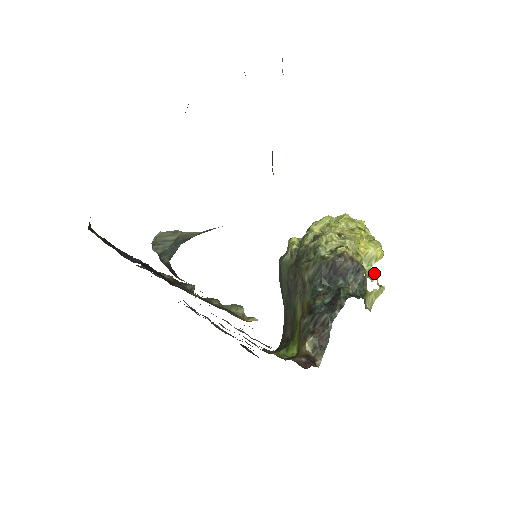
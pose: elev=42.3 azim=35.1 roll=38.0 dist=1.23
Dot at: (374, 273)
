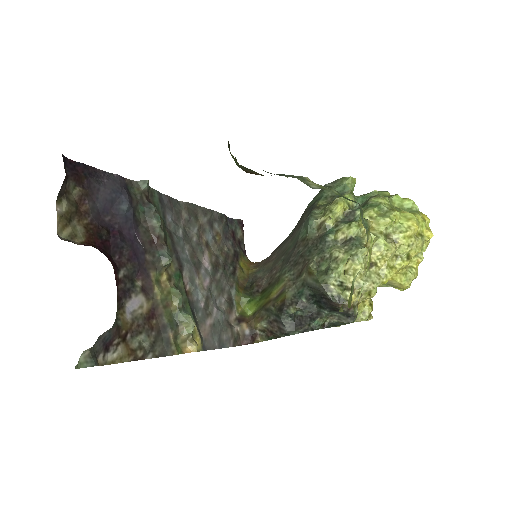
Dot at: (368, 314)
